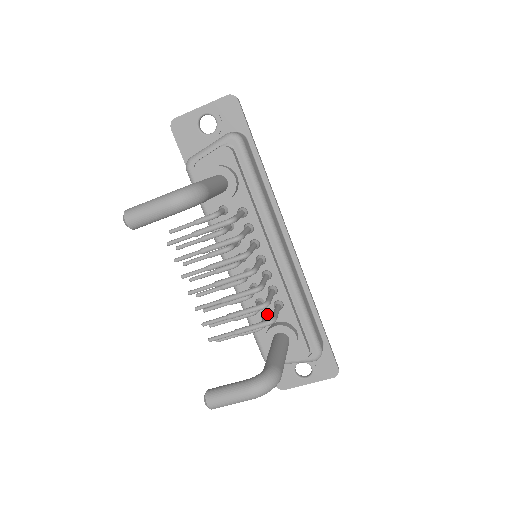
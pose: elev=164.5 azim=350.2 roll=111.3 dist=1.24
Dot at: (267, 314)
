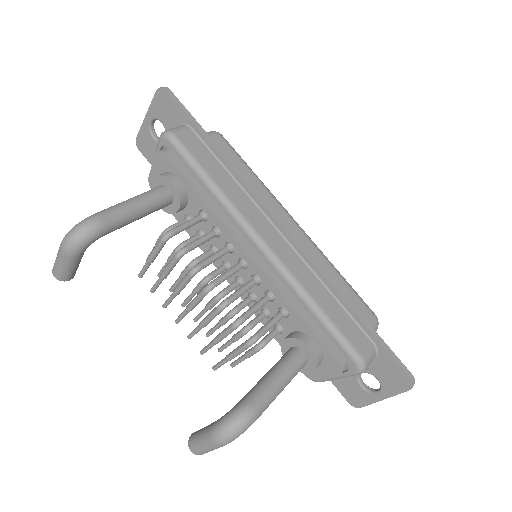
Dot at: (277, 325)
